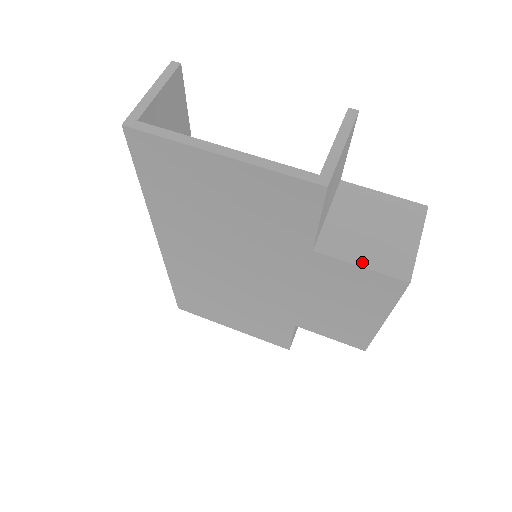
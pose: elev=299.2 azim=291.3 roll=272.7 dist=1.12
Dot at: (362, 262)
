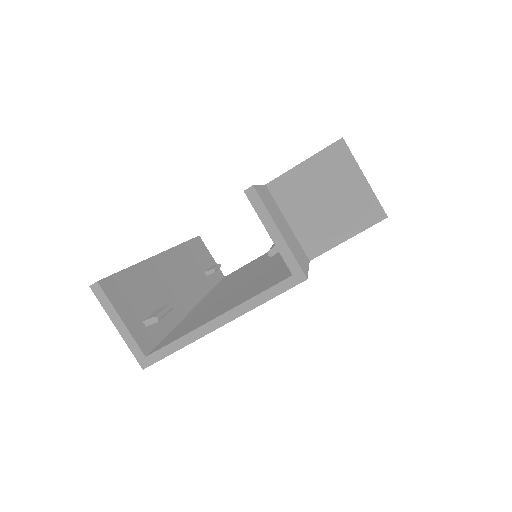
Dot at: (346, 236)
